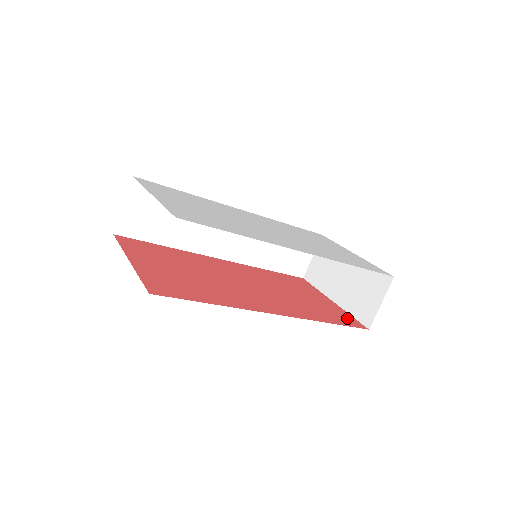
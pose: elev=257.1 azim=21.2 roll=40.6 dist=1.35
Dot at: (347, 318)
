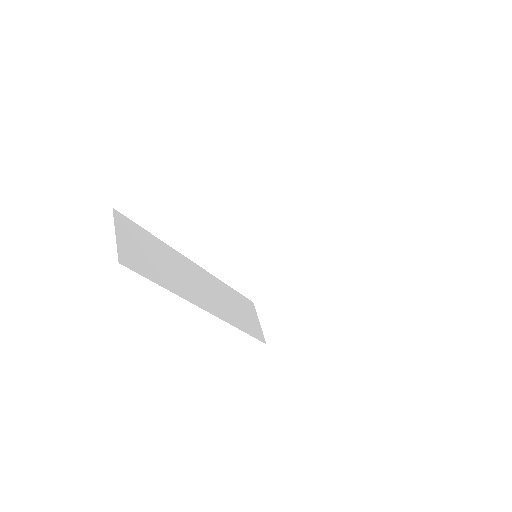
Dot at: occluded
